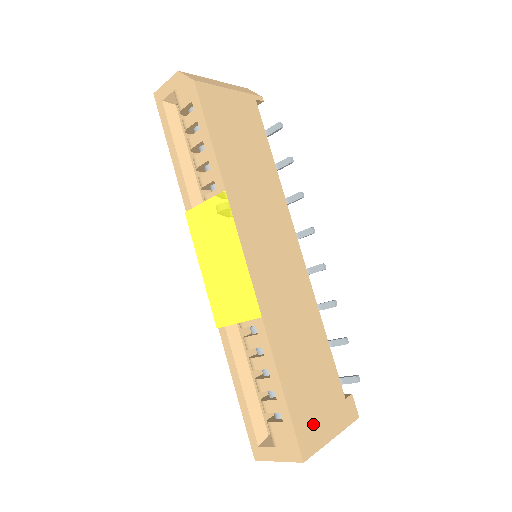
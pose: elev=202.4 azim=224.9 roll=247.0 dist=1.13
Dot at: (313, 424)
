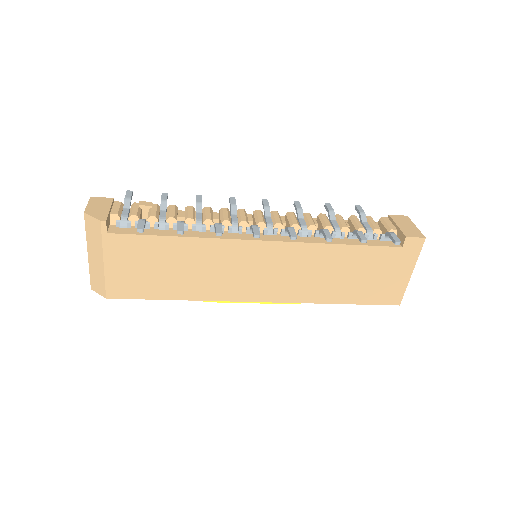
Dot at: (389, 288)
